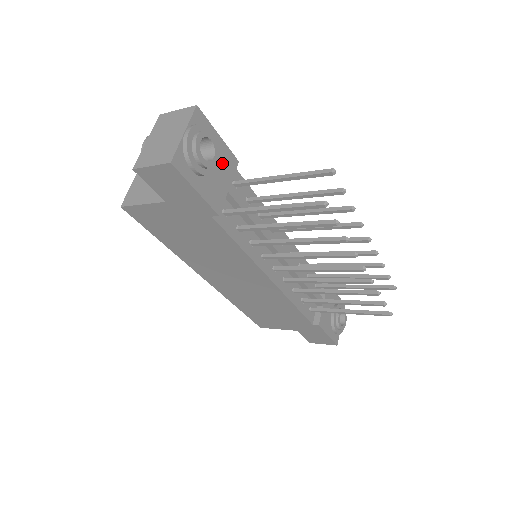
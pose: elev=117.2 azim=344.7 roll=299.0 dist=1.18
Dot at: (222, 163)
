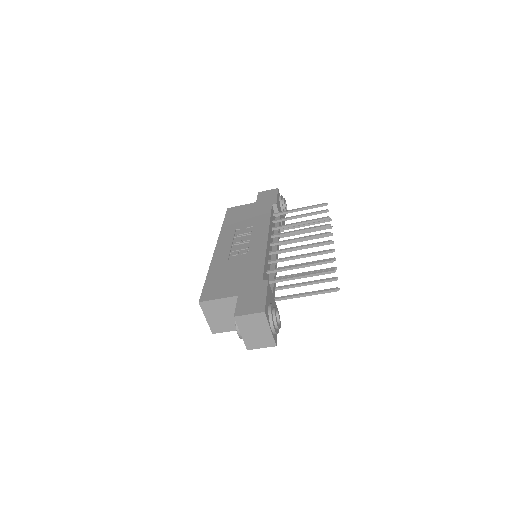
Dot at: (270, 298)
